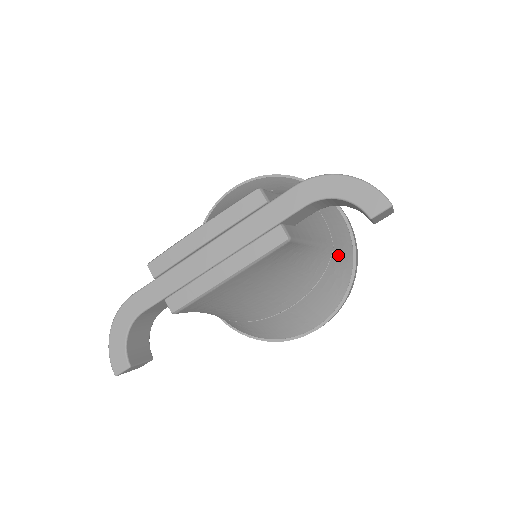
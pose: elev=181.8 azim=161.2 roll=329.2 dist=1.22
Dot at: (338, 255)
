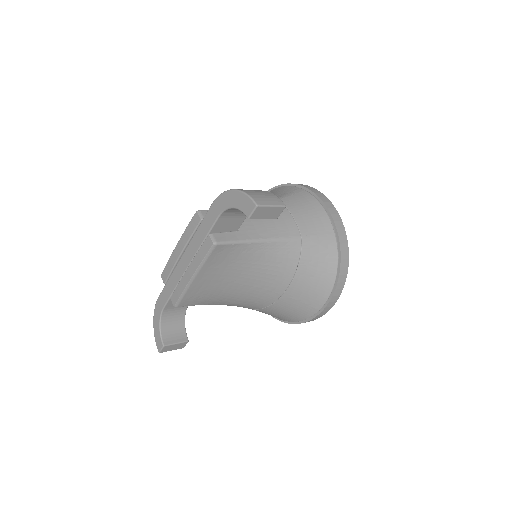
Dot at: (312, 244)
